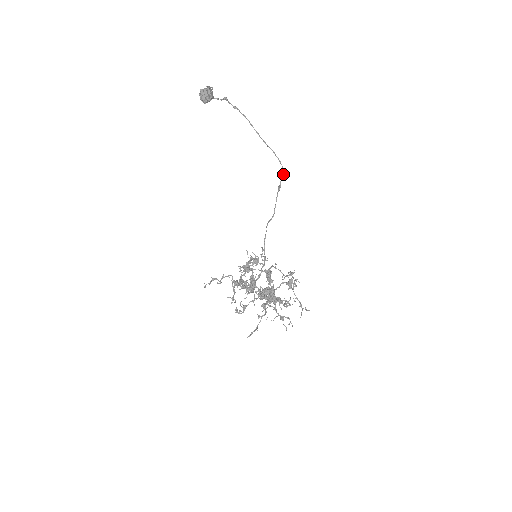
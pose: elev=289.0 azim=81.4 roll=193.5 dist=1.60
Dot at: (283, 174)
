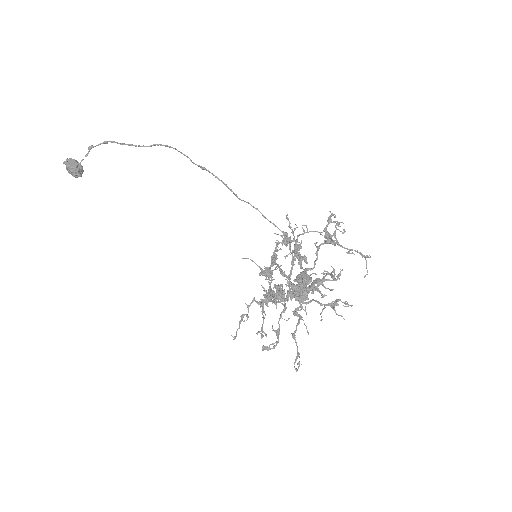
Dot at: occluded
